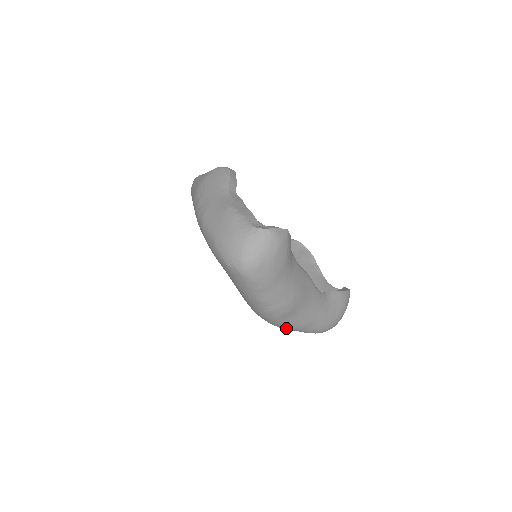
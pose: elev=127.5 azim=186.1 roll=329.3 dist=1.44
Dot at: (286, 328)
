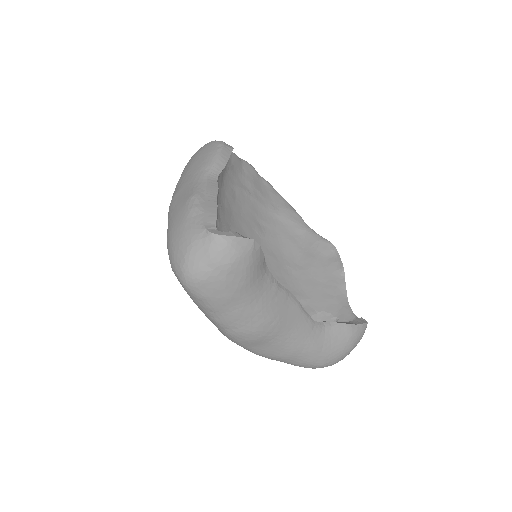
Dot at: (260, 355)
